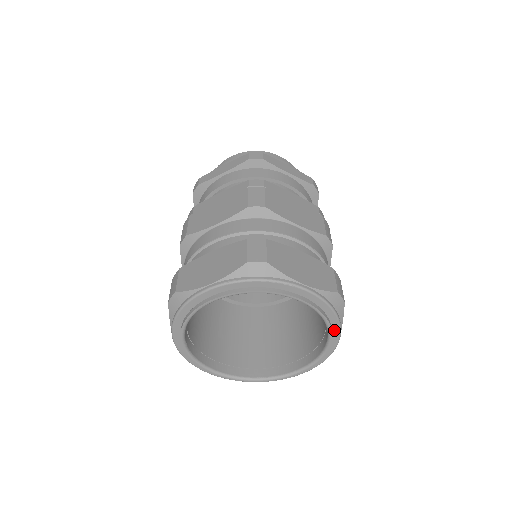
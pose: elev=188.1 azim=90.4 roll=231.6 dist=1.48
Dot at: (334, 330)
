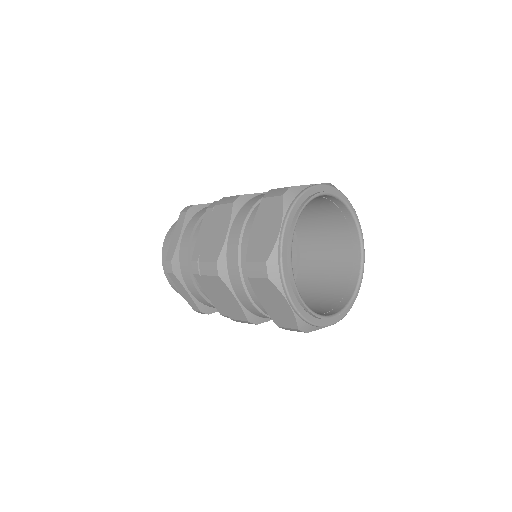
Dot at: (362, 266)
